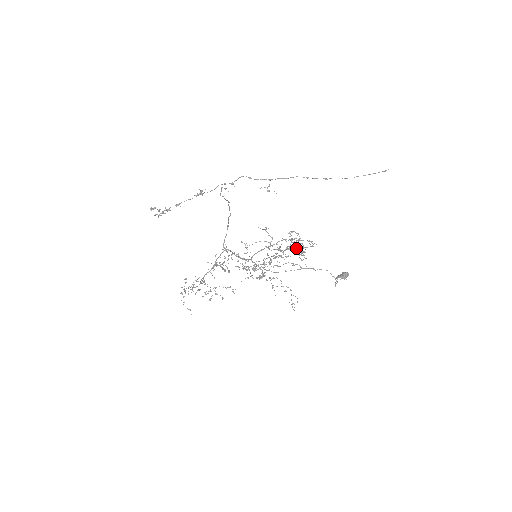
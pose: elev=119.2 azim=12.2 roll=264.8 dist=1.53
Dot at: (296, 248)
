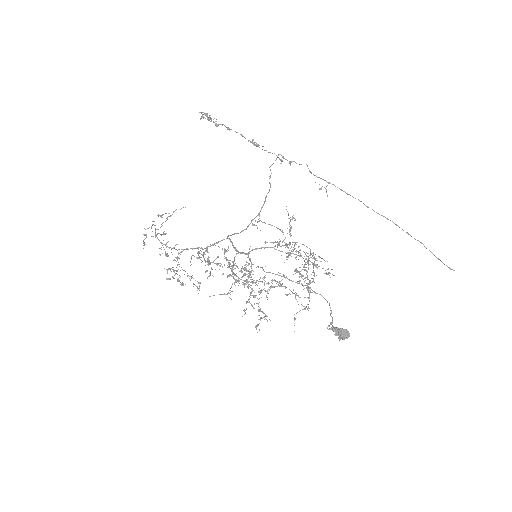
Dot at: occluded
